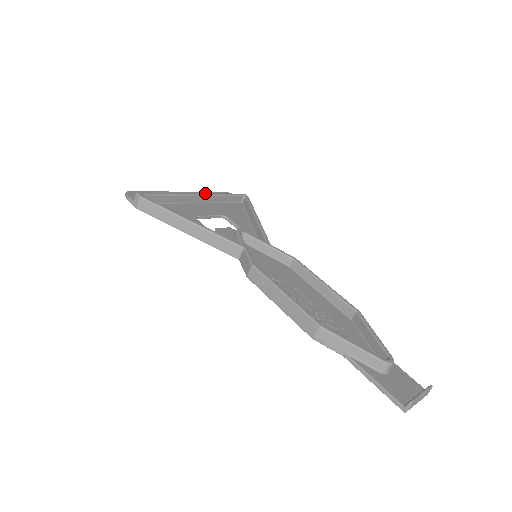
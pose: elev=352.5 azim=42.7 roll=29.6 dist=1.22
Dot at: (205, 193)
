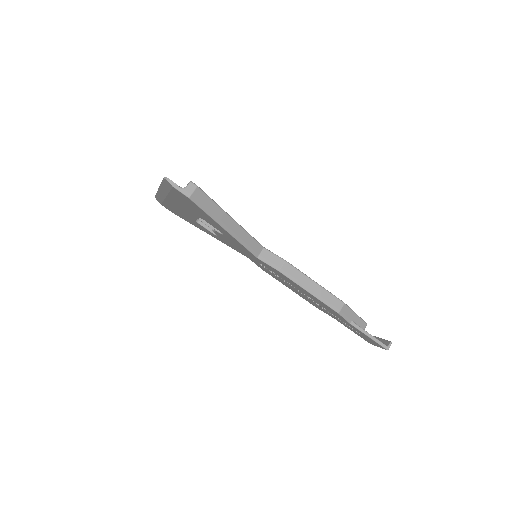
Dot at: occluded
